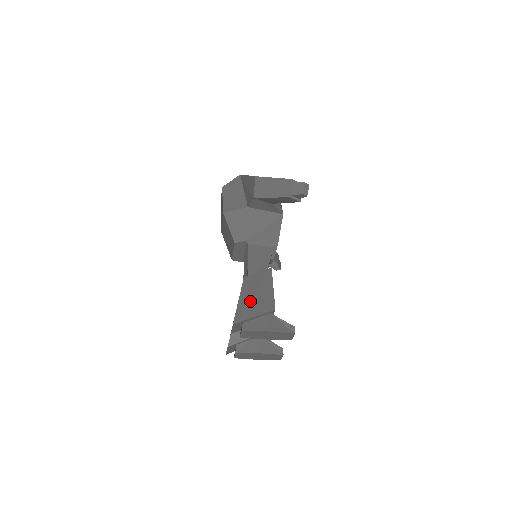
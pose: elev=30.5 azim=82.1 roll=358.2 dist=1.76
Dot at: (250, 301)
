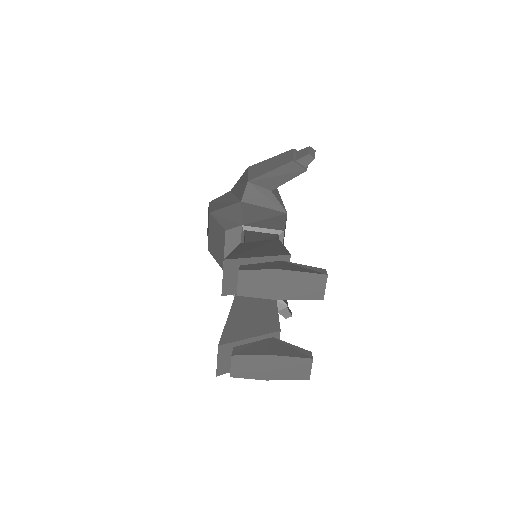
Dot at: (250, 250)
